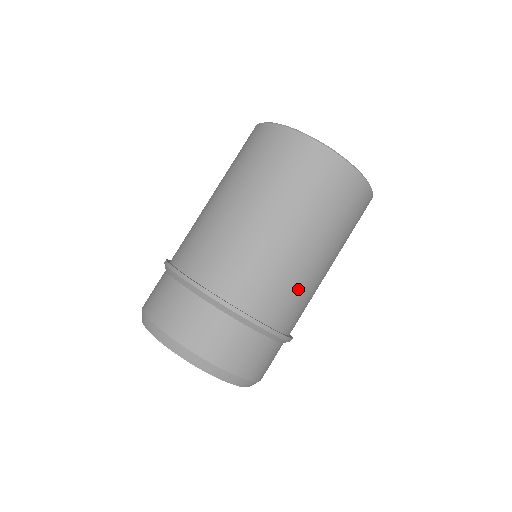
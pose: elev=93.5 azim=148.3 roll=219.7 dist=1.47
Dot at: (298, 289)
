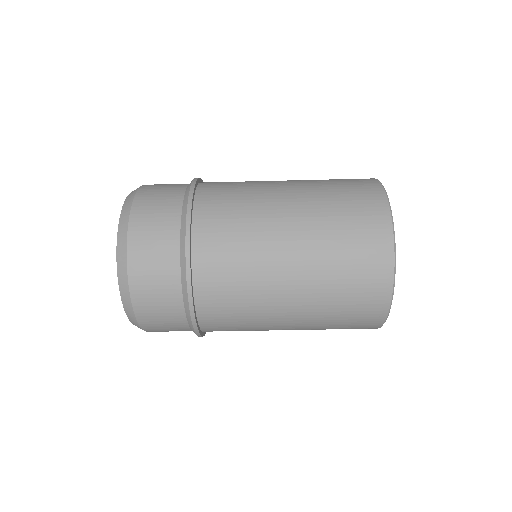
Dot at: (246, 304)
